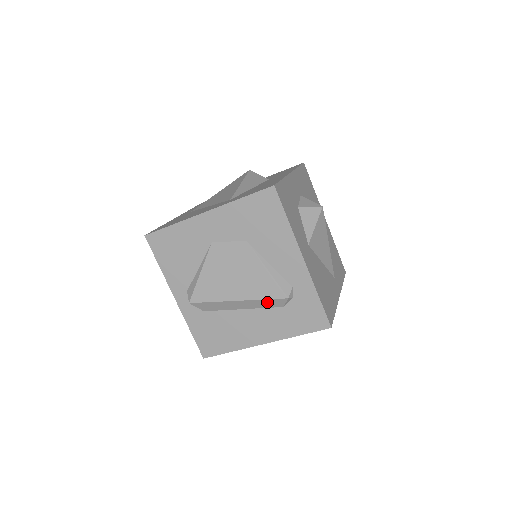
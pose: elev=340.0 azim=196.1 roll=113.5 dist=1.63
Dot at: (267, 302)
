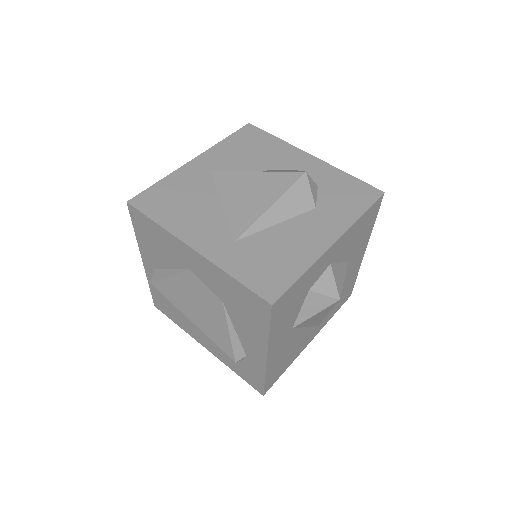
Dot at: occluded
